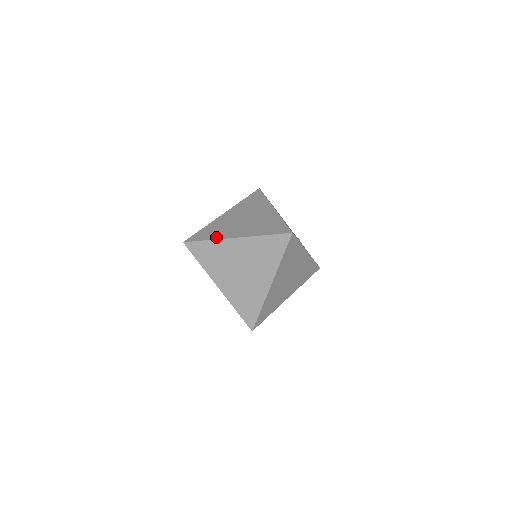
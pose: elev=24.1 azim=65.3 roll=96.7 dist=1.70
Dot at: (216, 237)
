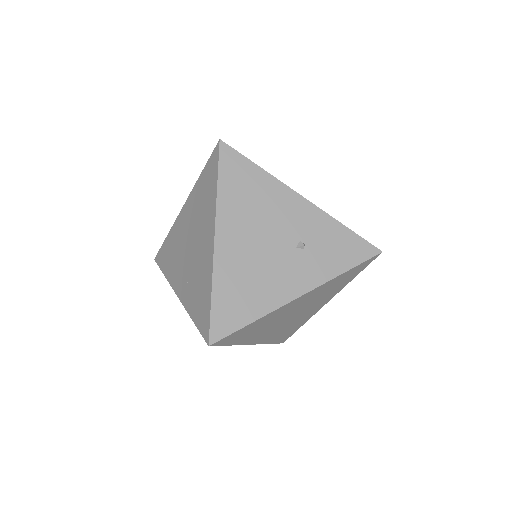
Dot at: (168, 276)
